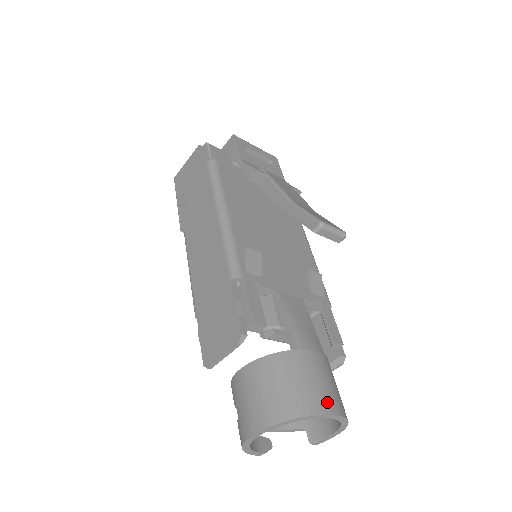
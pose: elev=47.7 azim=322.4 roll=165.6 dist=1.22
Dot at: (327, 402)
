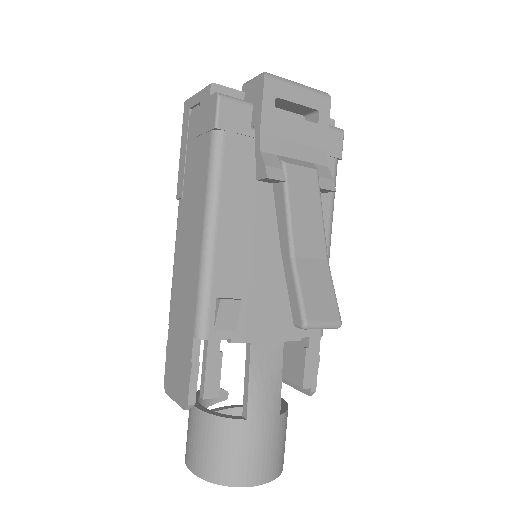
Dot at: (257, 474)
